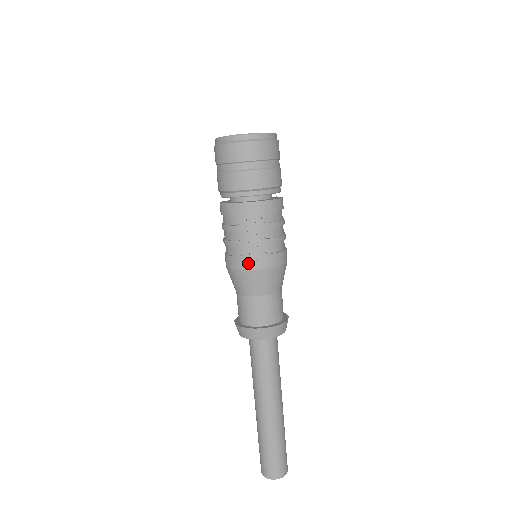
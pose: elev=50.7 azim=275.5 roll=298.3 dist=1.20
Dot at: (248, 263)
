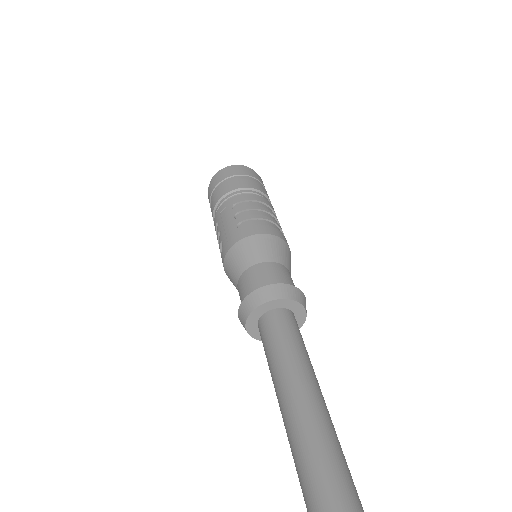
Dot at: (226, 246)
